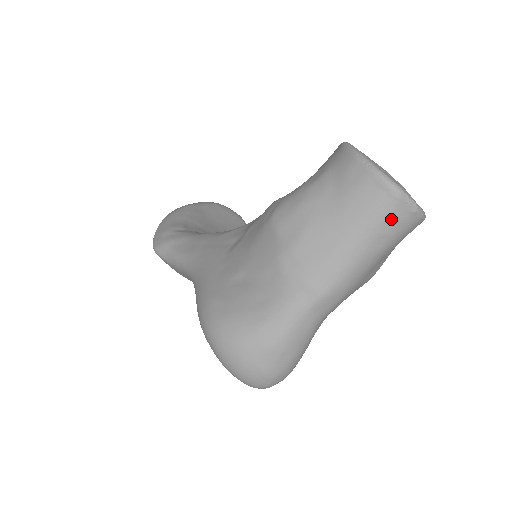
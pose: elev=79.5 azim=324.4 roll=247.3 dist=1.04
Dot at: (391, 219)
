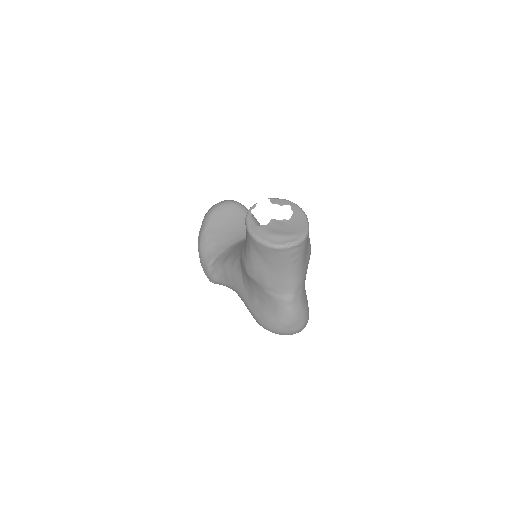
Dot at: (292, 255)
